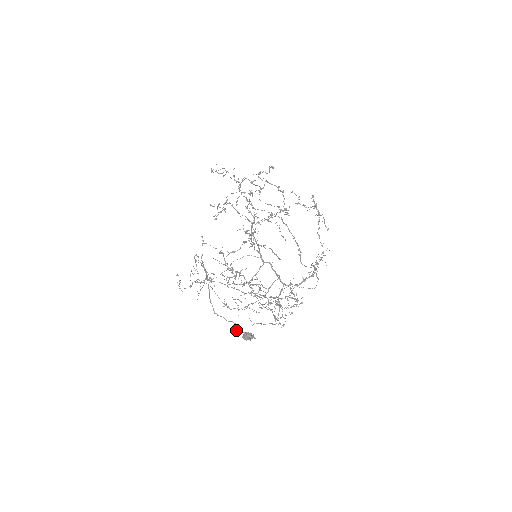
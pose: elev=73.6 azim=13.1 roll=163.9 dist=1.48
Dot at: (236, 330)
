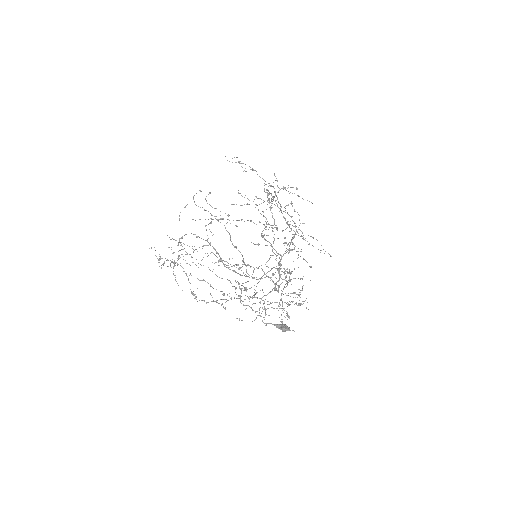
Dot at: (262, 321)
